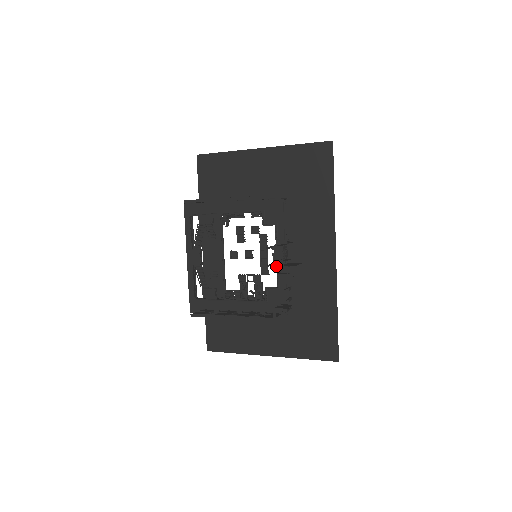
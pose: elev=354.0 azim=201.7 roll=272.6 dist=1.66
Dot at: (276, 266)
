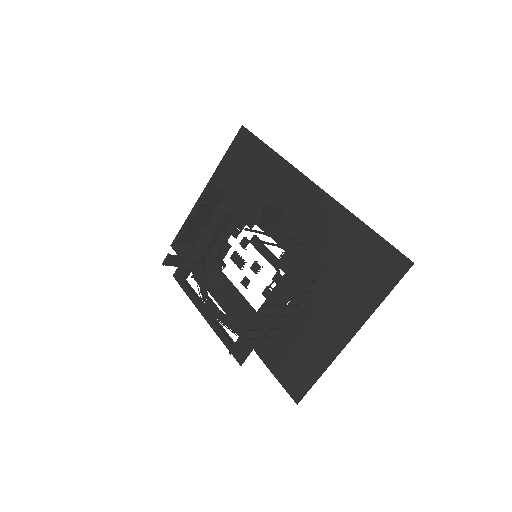
Dot at: (254, 220)
